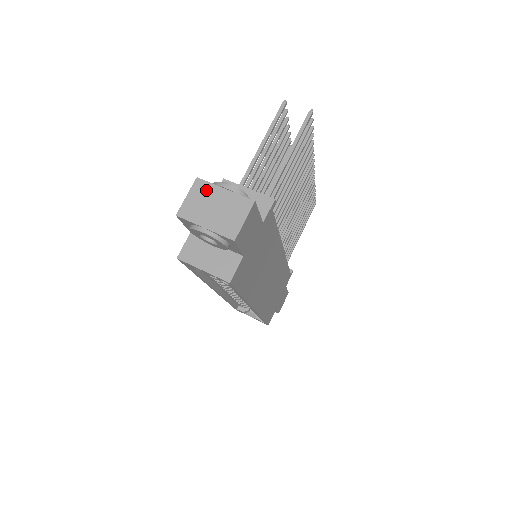
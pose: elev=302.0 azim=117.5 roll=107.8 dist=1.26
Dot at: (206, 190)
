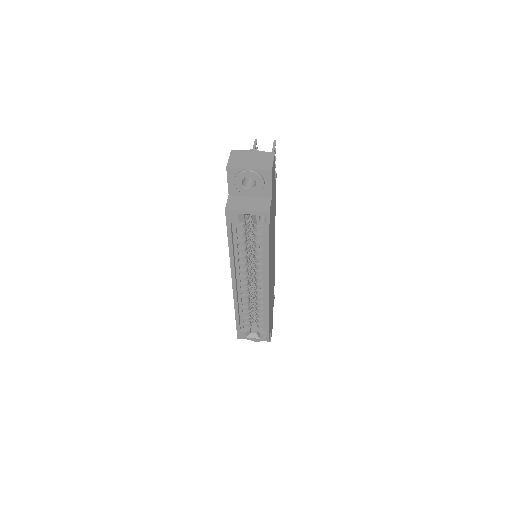
Dot at: (241, 153)
